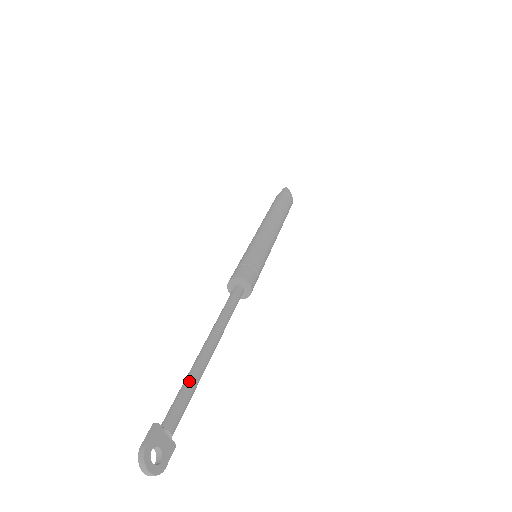
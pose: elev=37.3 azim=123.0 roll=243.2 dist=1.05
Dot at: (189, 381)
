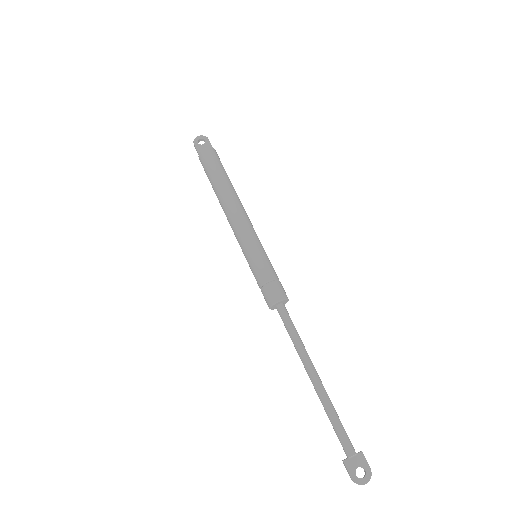
Dot at: (329, 416)
